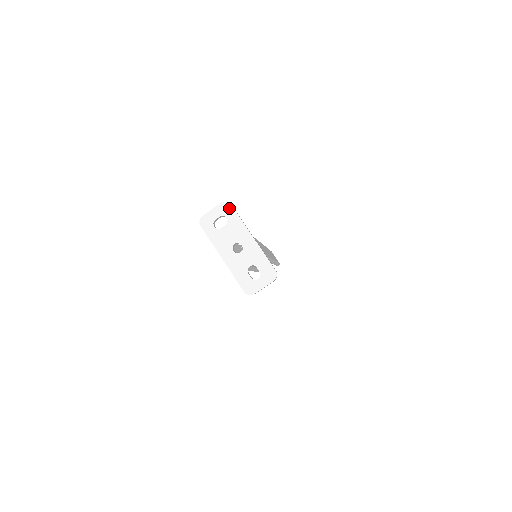
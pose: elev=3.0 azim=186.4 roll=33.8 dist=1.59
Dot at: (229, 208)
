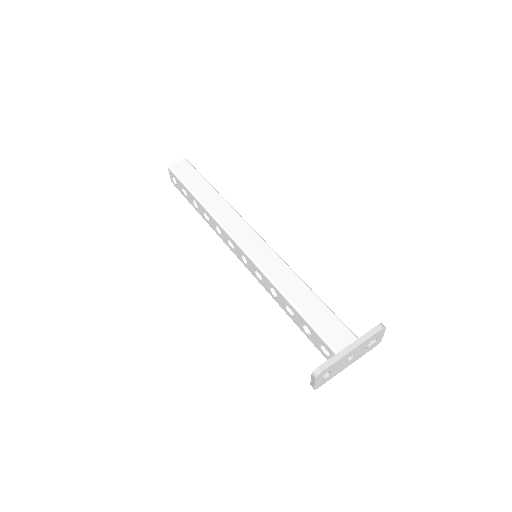
Dot at: (323, 373)
